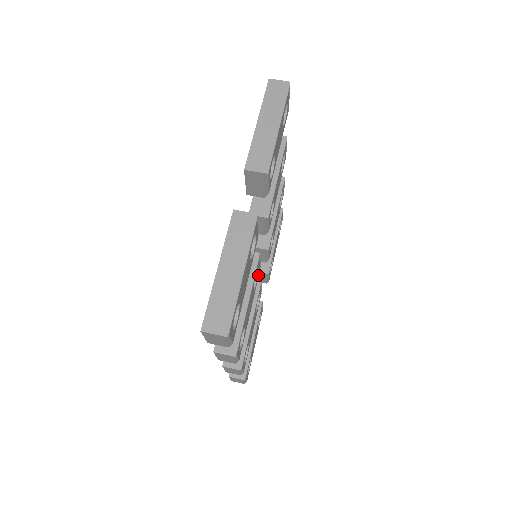
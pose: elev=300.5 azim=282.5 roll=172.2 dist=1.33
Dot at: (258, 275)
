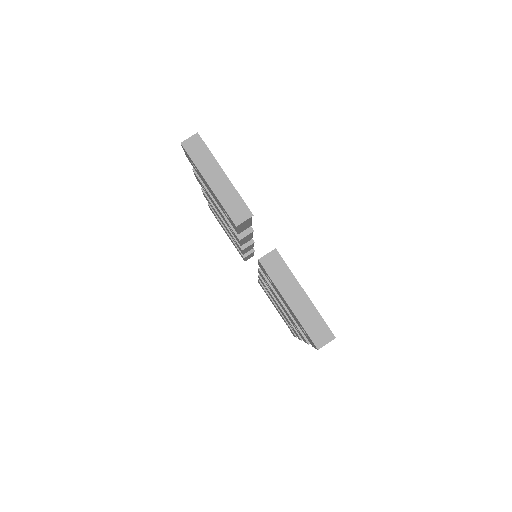
Dot at: occluded
